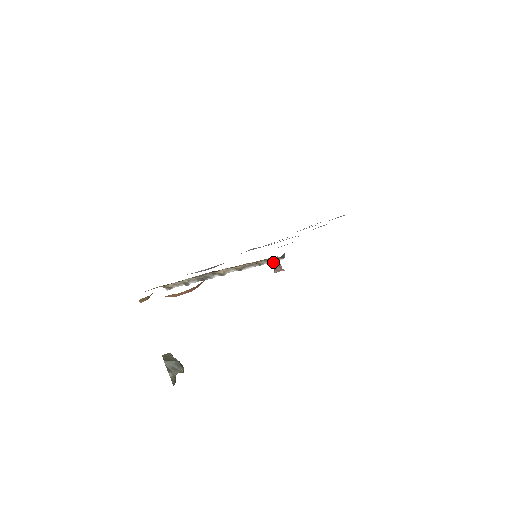
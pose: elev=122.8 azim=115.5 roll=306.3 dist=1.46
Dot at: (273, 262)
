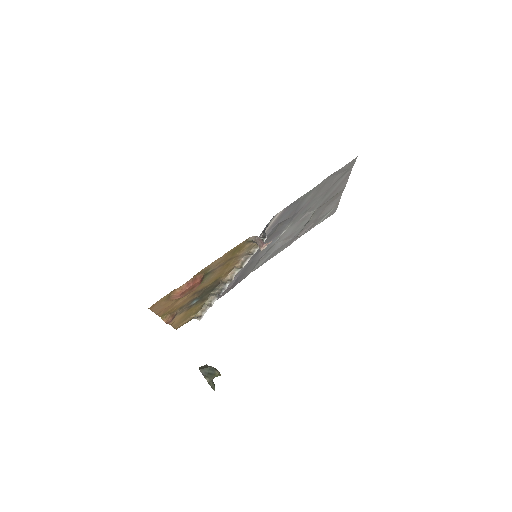
Dot at: (255, 241)
